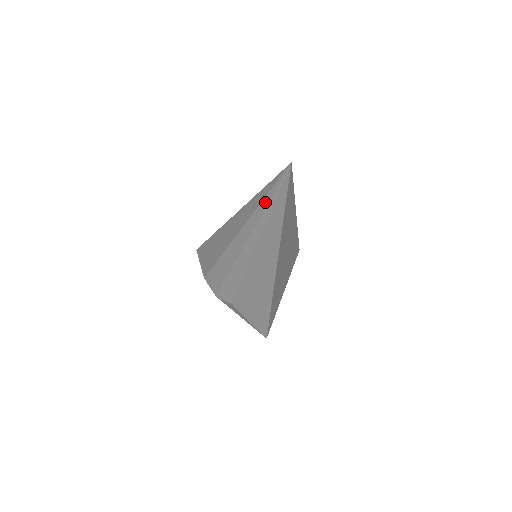
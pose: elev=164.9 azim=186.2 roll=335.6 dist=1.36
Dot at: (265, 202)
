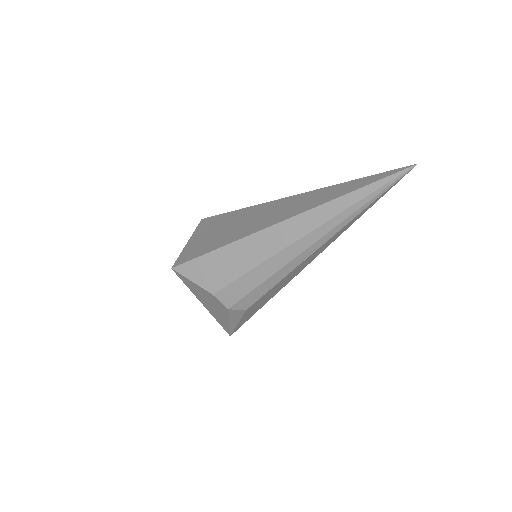
Dot at: (365, 201)
